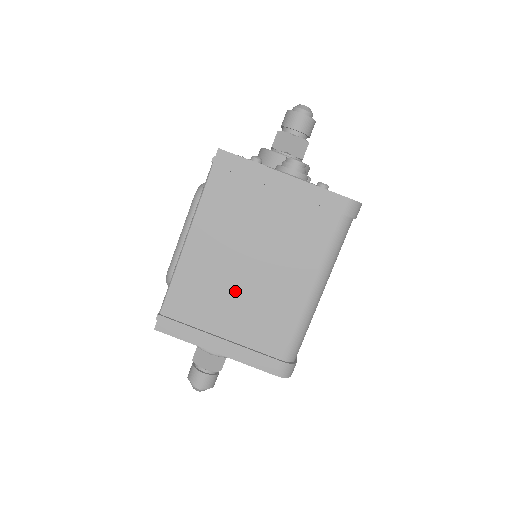
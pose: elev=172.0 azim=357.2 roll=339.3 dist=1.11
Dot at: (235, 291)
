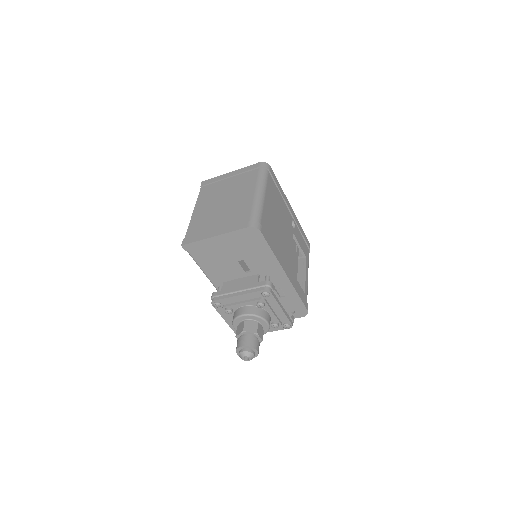
Dot at: (219, 213)
